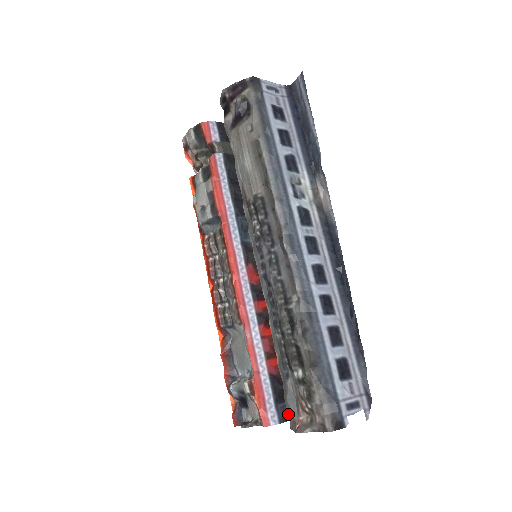
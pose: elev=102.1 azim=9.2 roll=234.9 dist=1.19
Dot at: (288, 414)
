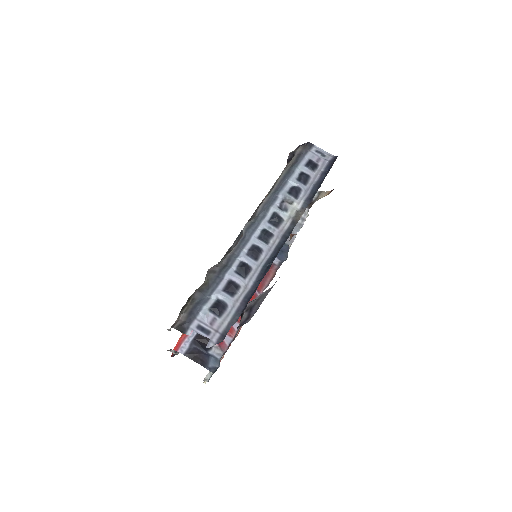
Dot at: occluded
